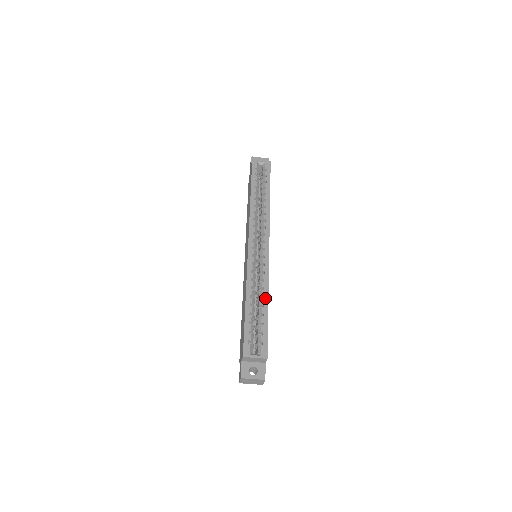
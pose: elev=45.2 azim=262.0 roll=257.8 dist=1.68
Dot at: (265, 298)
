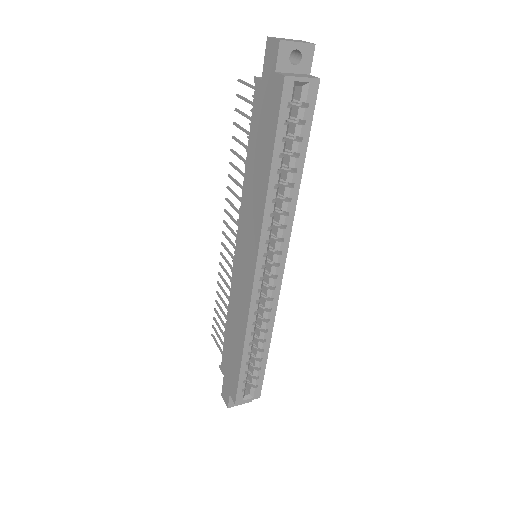
Dot at: (267, 341)
